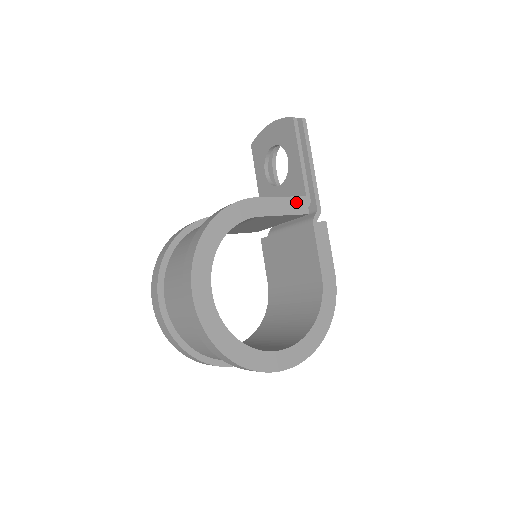
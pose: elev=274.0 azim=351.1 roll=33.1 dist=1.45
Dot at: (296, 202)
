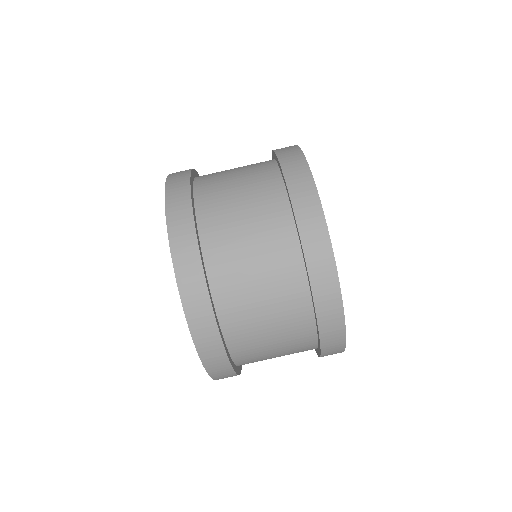
Dot at: occluded
